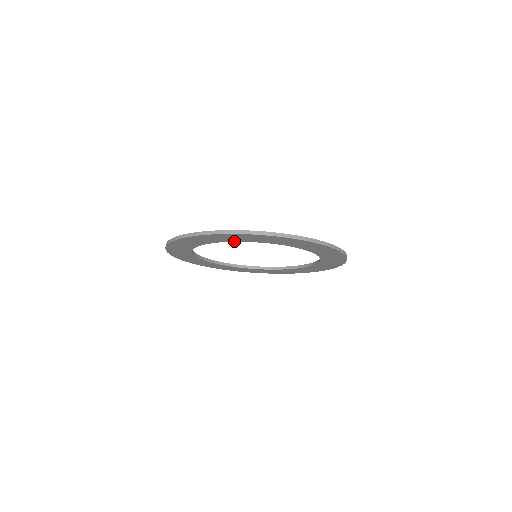
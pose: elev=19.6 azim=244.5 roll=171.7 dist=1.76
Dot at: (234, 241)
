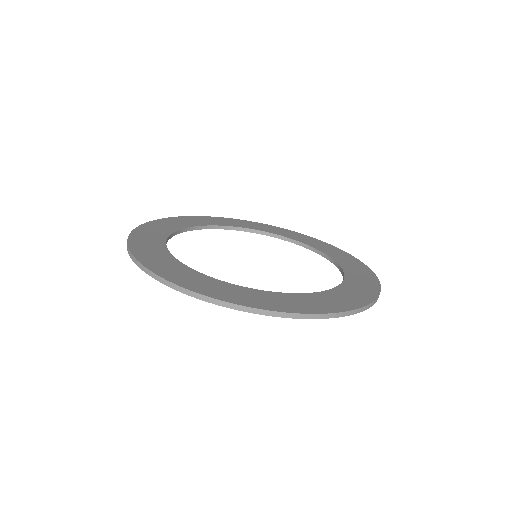
Dot at: occluded
